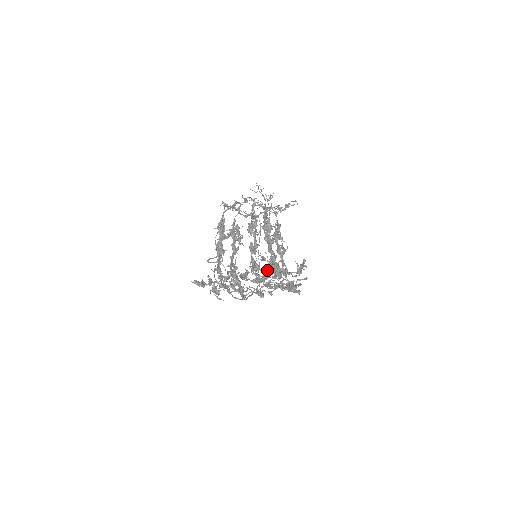
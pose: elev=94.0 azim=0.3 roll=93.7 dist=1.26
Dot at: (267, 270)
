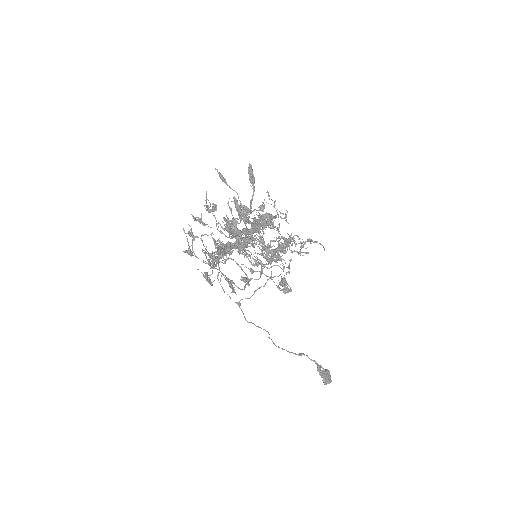
Dot at: occluded
